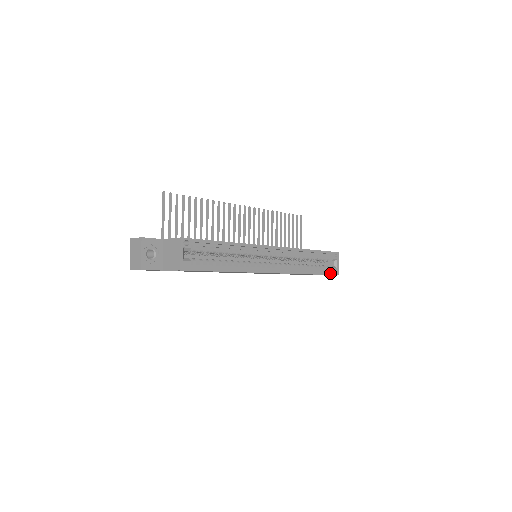
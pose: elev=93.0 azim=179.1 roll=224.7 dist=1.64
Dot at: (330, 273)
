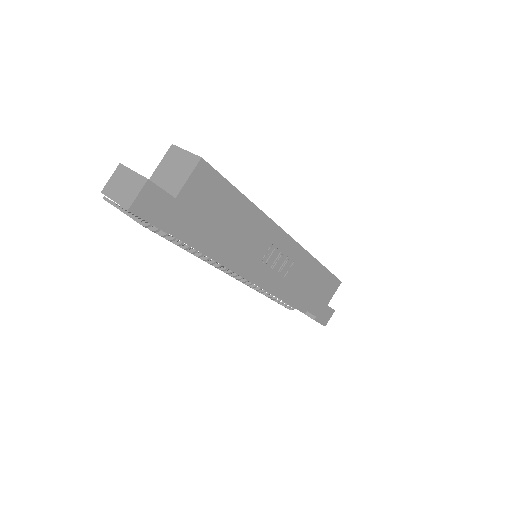
Dot at: (333, 276)
